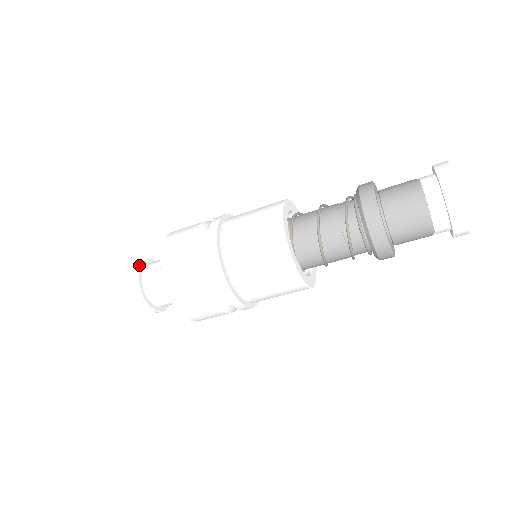
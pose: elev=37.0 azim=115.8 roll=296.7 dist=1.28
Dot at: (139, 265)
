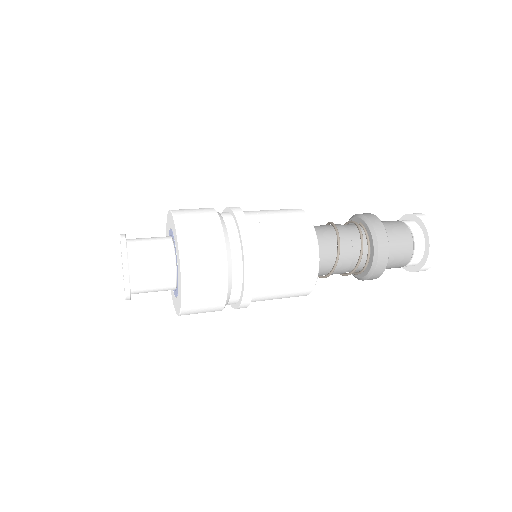
Dot at: (125, 264)
